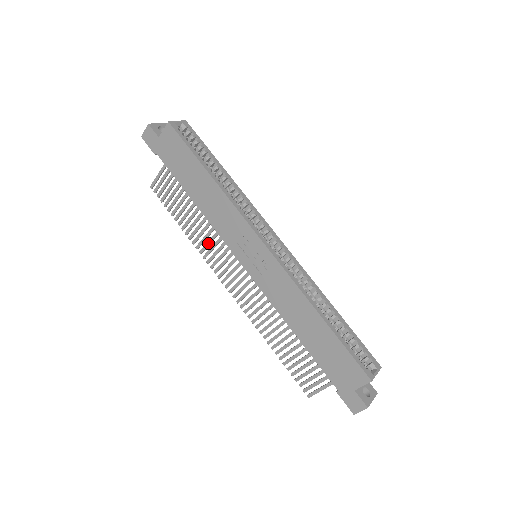
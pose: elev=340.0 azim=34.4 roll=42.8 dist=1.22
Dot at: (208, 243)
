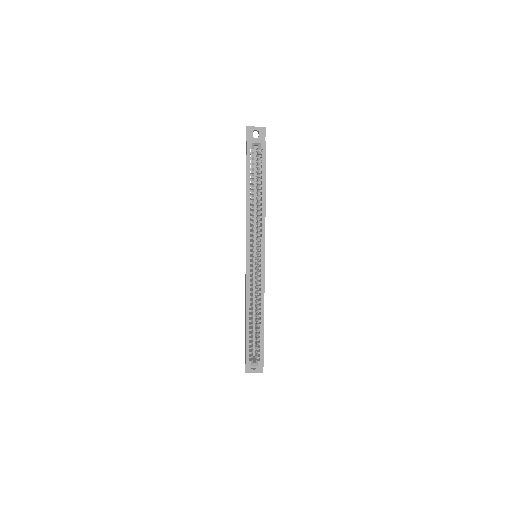
Dot at: occluded
